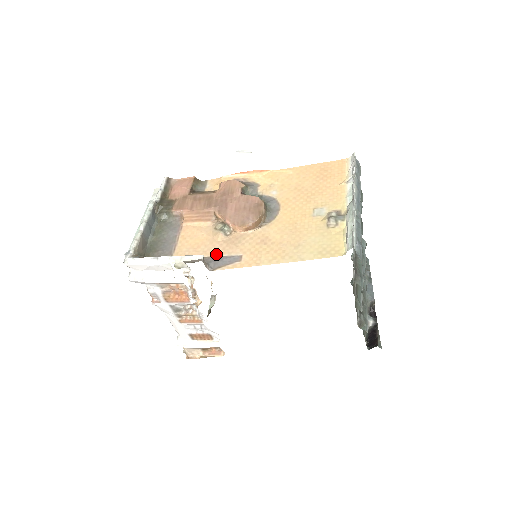
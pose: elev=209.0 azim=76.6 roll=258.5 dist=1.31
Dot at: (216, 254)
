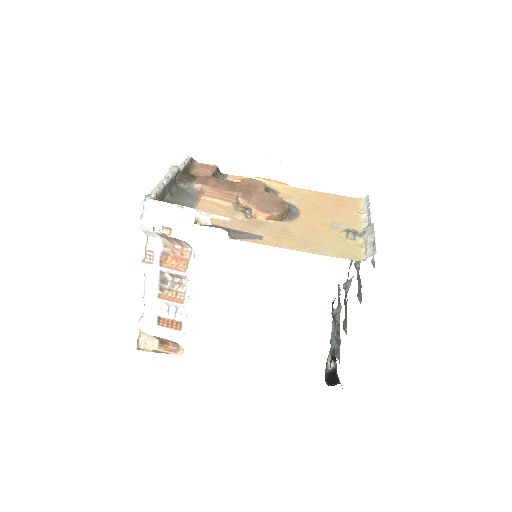
Dot at: (236, 228)
